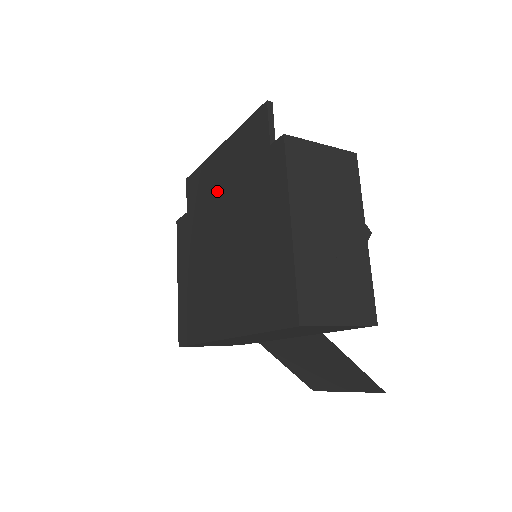
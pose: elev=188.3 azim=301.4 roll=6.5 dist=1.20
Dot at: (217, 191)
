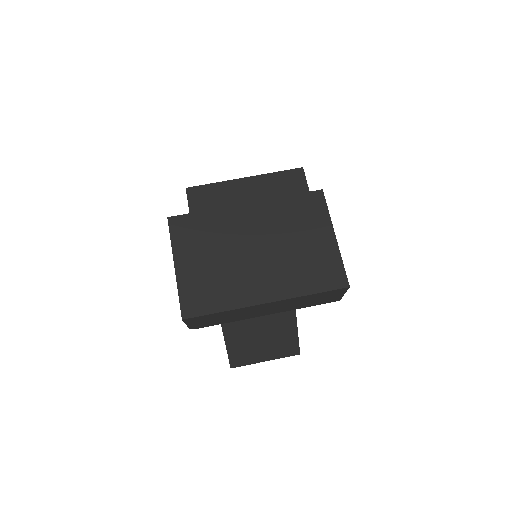
Dot at: (244, 206)
